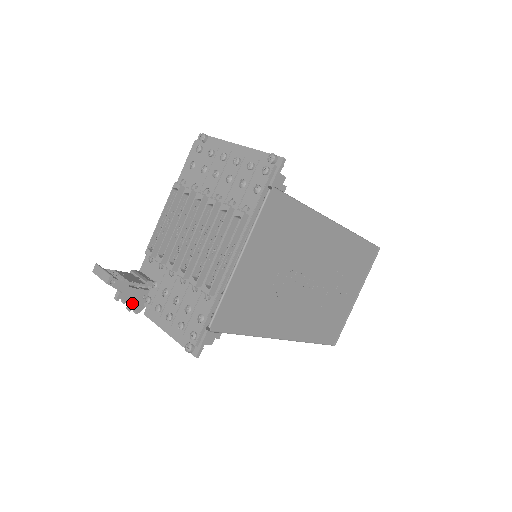
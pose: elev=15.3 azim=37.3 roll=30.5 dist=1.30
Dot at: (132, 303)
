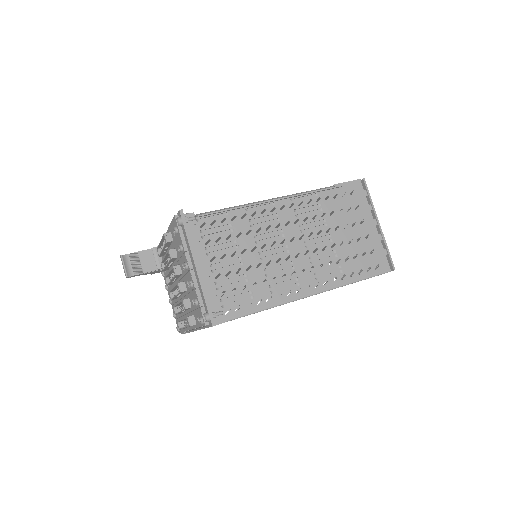
Dot at: (152, 273)
